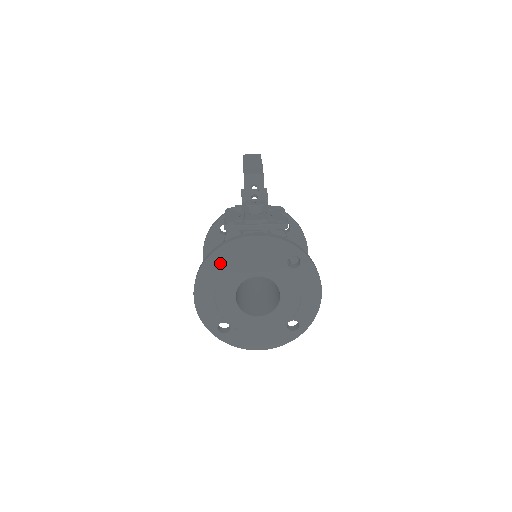
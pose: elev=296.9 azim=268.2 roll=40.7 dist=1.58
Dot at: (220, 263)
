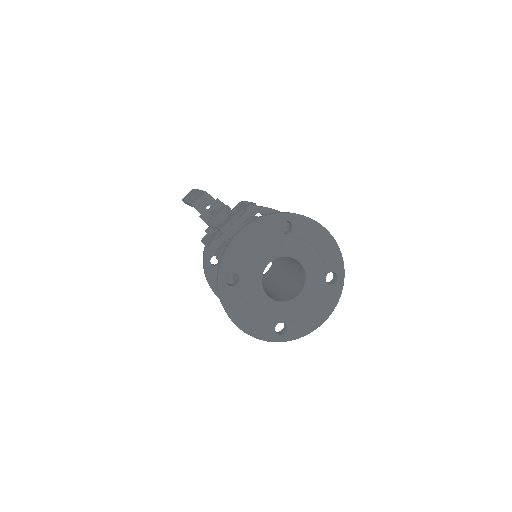
Dot at: occluded
